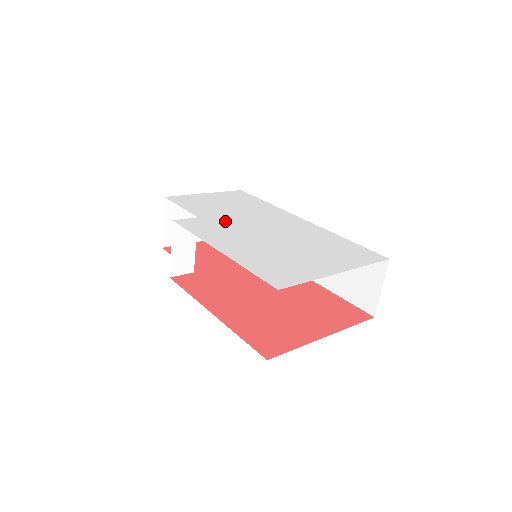
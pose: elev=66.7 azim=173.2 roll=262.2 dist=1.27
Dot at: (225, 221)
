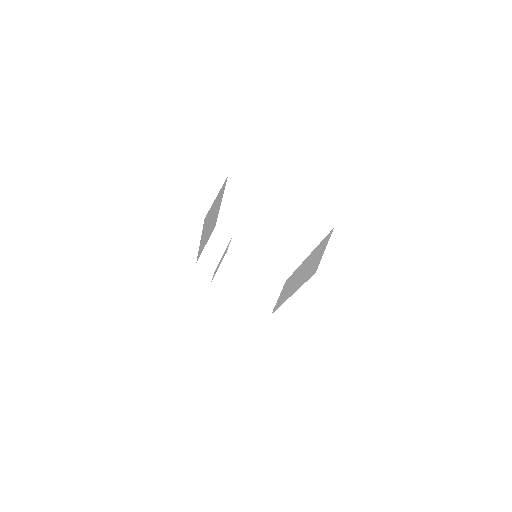
Dot at: occluded
